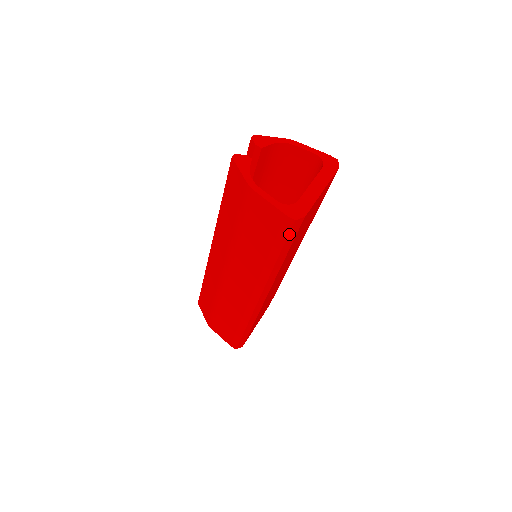
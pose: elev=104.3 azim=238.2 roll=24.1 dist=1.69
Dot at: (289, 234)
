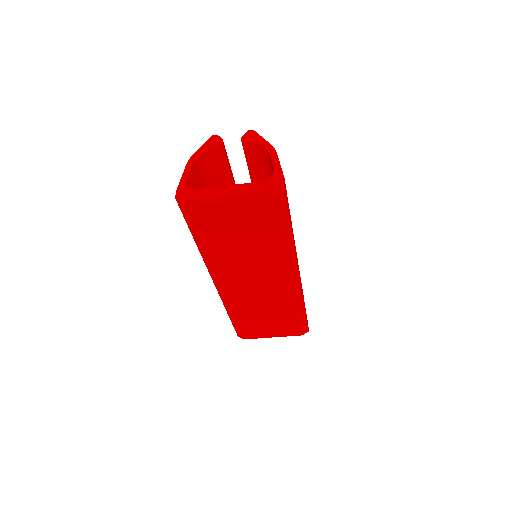
Dot at: (183, 213)
